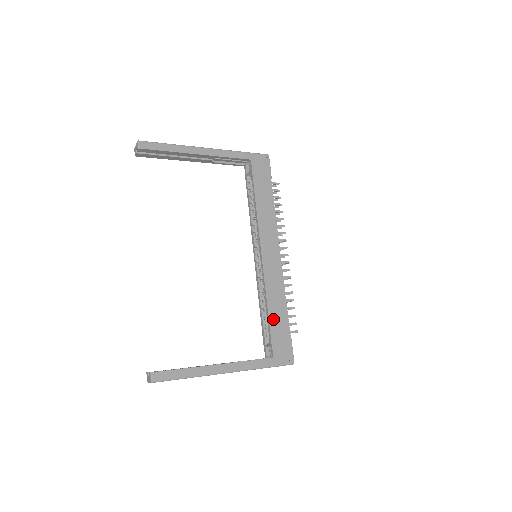
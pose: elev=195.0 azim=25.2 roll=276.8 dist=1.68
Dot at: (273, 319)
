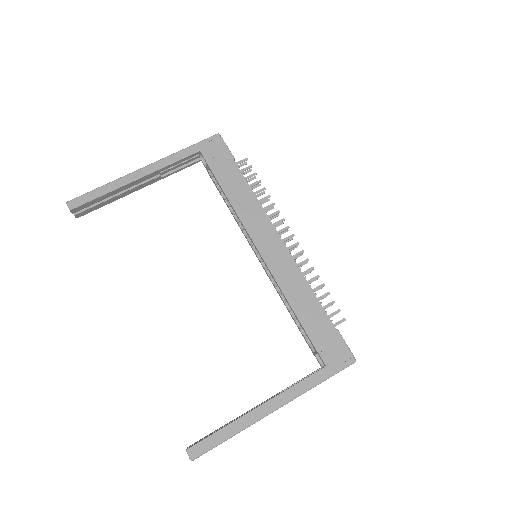
Dot at: (306, 321)
